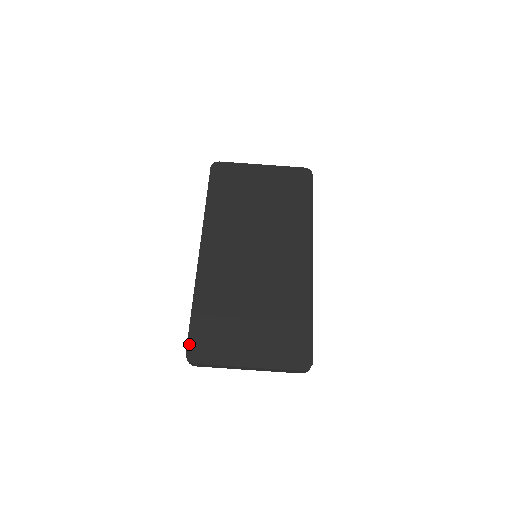
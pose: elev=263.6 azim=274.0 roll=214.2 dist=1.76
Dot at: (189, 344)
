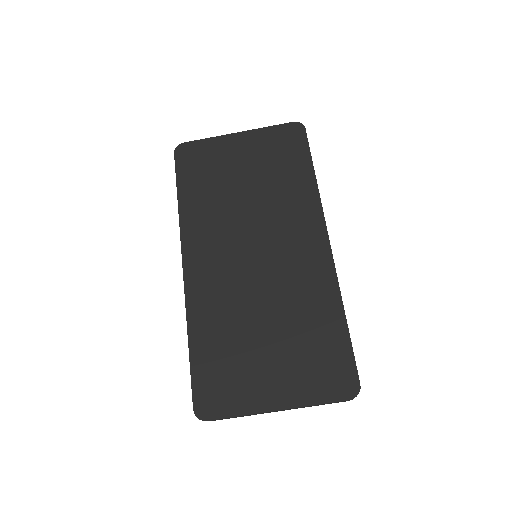
Dot at: (195, 396)
